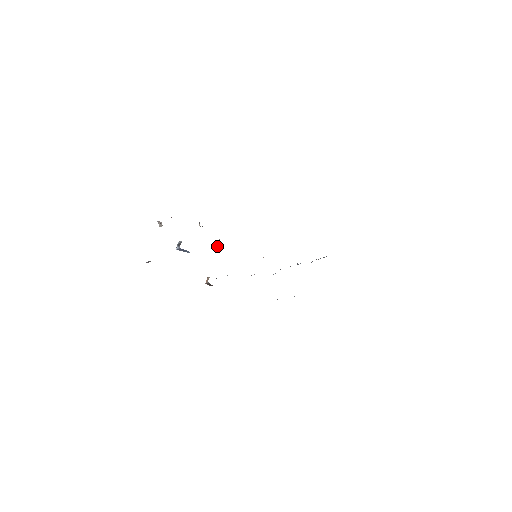
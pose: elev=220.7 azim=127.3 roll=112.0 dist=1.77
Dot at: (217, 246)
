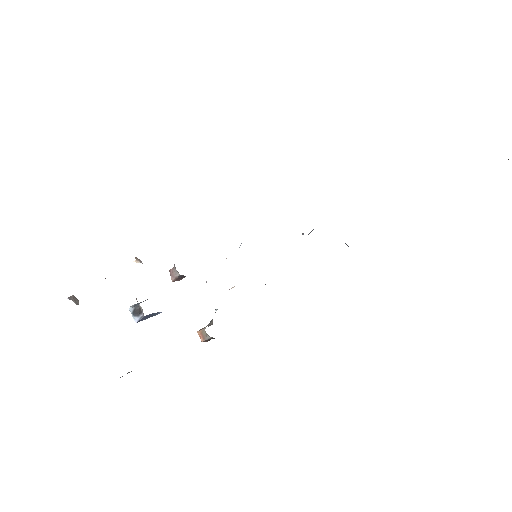
Dot at: (176, 278)
